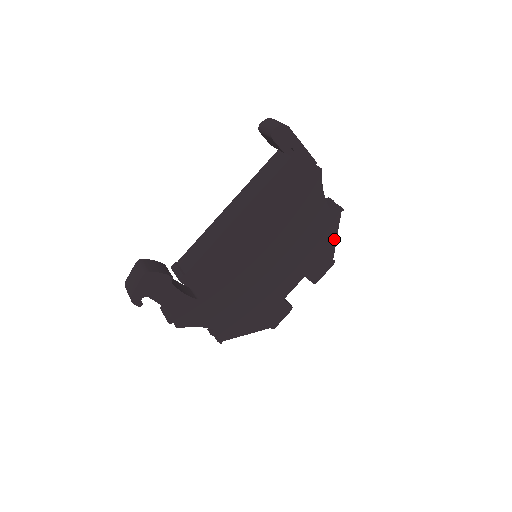
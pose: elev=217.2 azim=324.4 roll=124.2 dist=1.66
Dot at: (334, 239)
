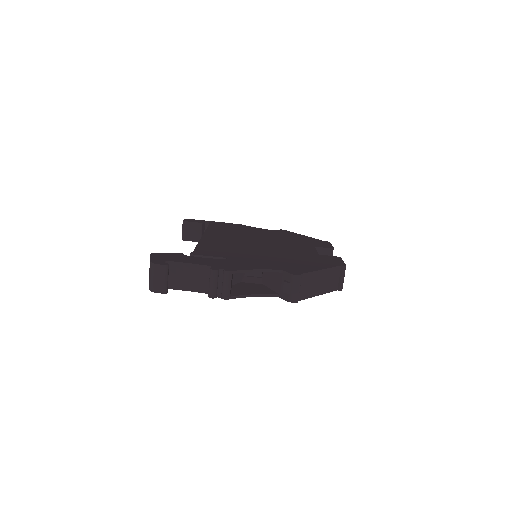
Dot at: occluded
